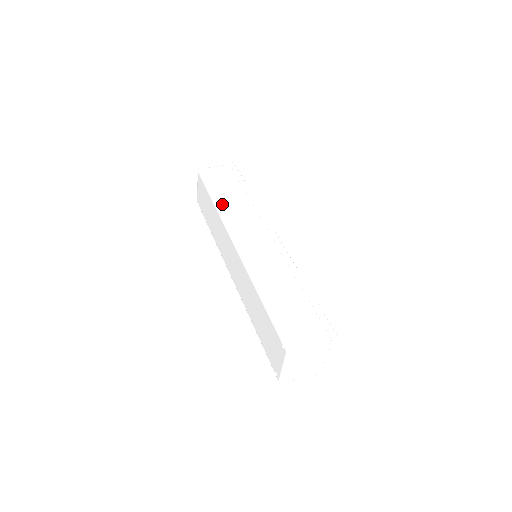
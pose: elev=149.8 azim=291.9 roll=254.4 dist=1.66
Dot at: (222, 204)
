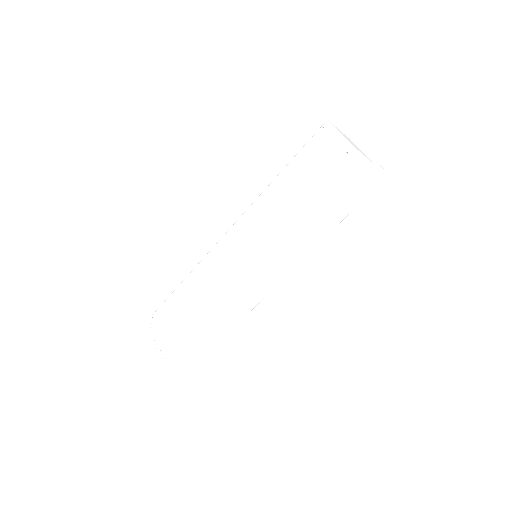
Dot at: occluded
